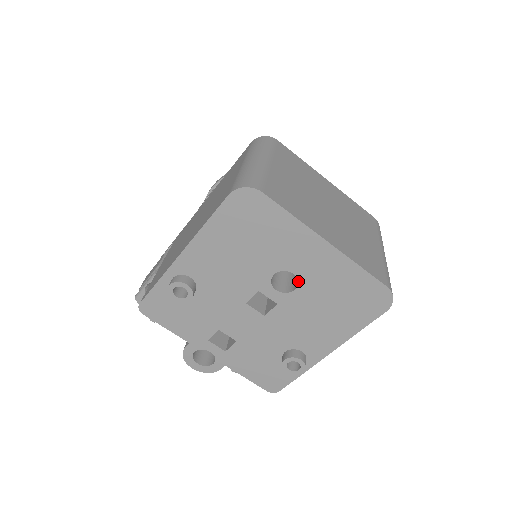
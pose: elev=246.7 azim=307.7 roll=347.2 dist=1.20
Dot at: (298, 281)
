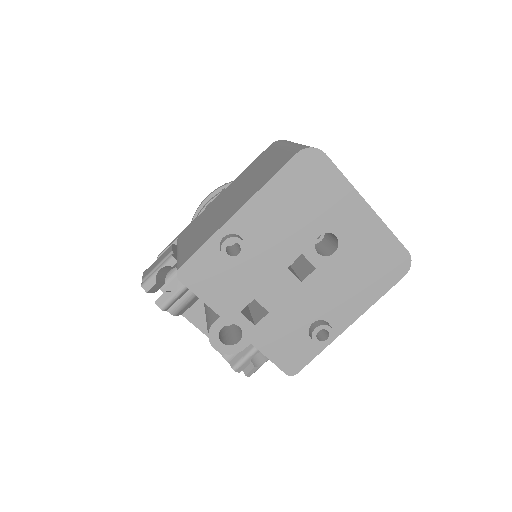
Dot at: (338, 244)
